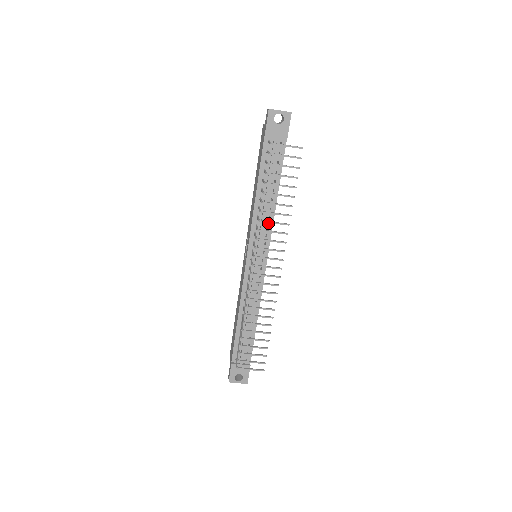
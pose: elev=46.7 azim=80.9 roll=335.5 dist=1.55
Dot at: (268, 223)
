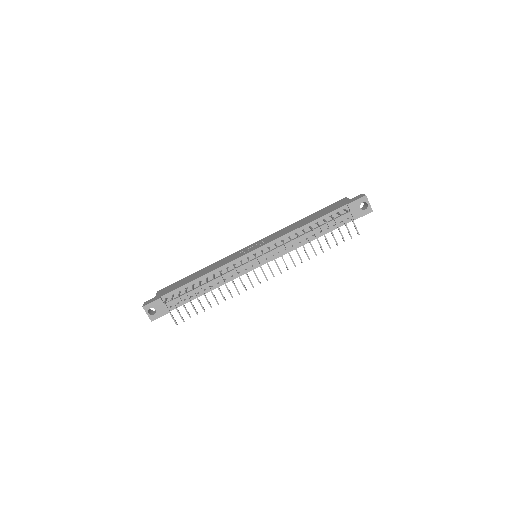
Dot at: (289, 248)
